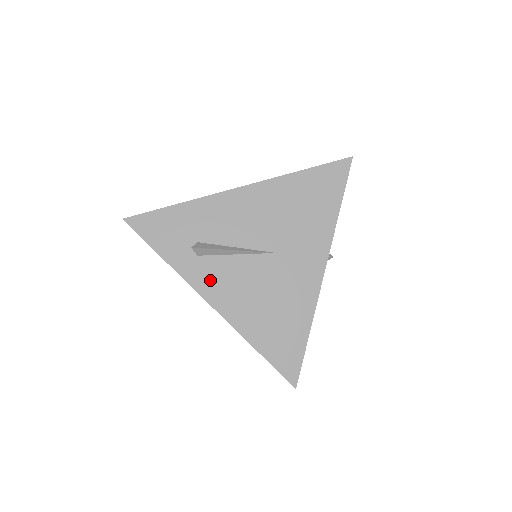
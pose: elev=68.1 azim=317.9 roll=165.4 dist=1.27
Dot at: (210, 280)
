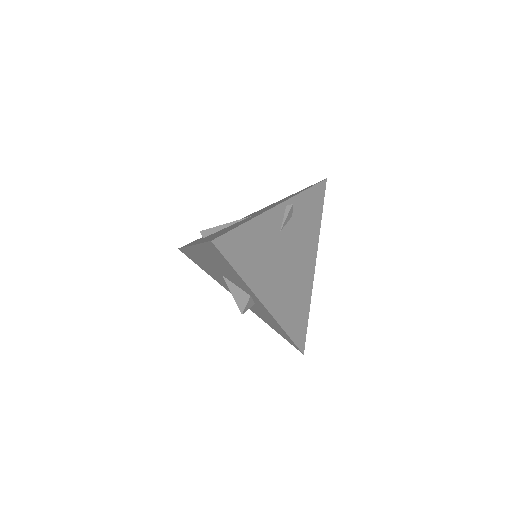
Dot at: occluded
